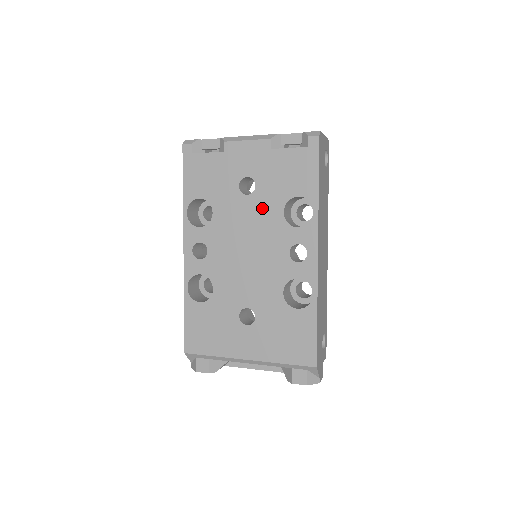
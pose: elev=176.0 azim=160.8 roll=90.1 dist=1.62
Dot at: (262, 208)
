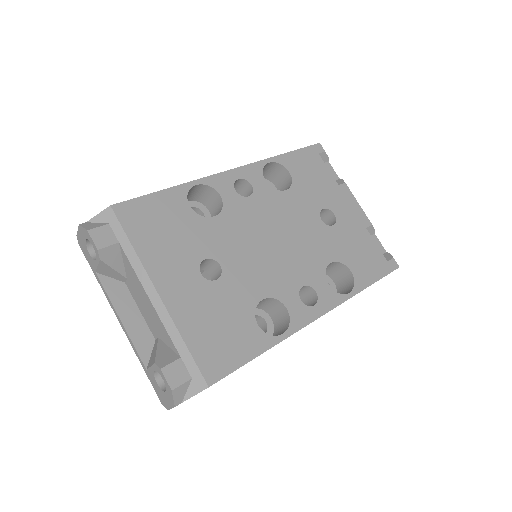
Dot at: (321, 239)
